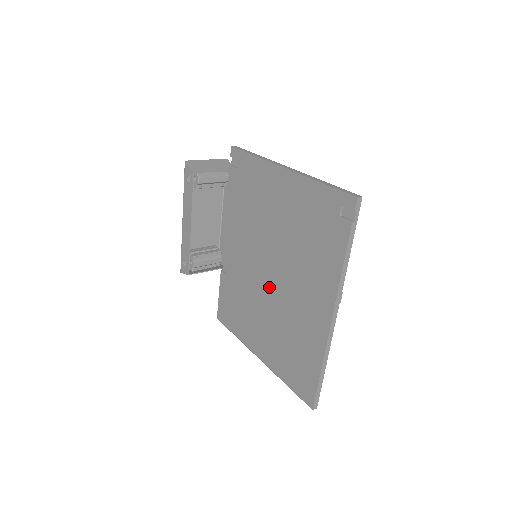
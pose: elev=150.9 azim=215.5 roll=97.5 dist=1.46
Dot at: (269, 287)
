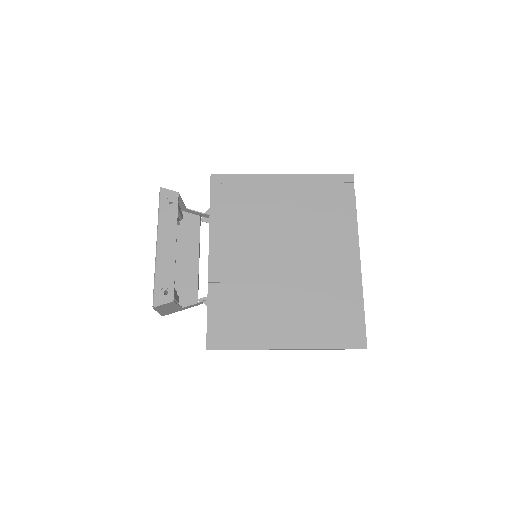
Dot at: (286, 270)
